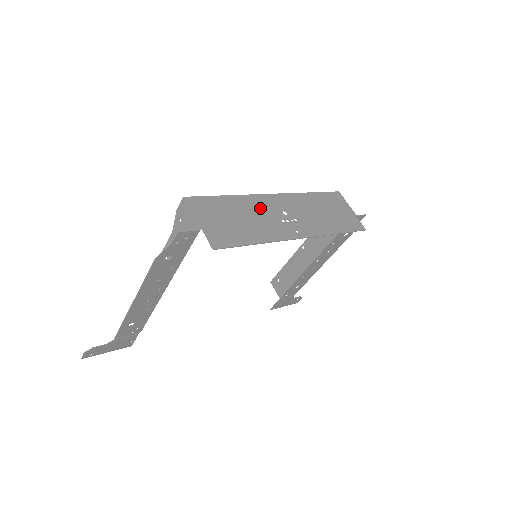
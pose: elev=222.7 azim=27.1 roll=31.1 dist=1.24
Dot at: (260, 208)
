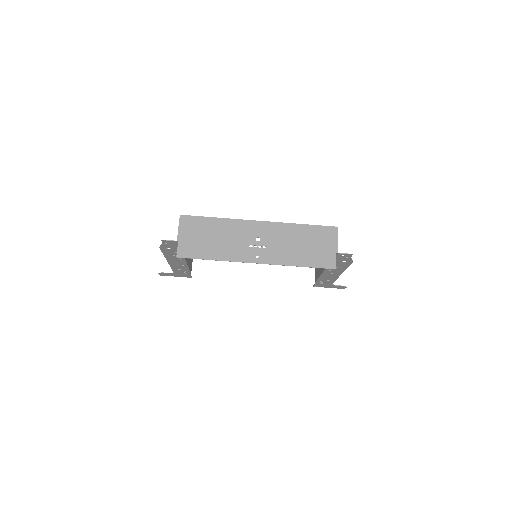
Dot at: (237, 232)
